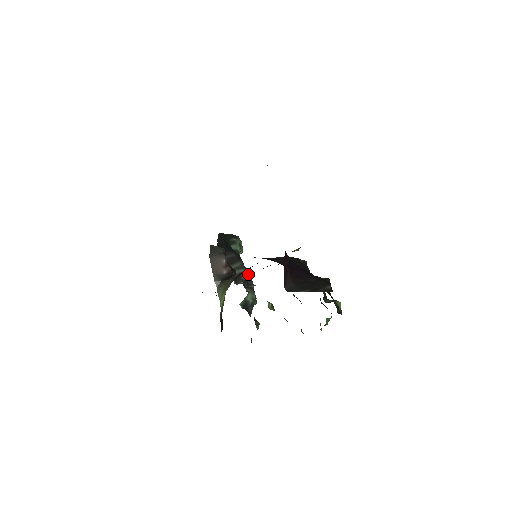
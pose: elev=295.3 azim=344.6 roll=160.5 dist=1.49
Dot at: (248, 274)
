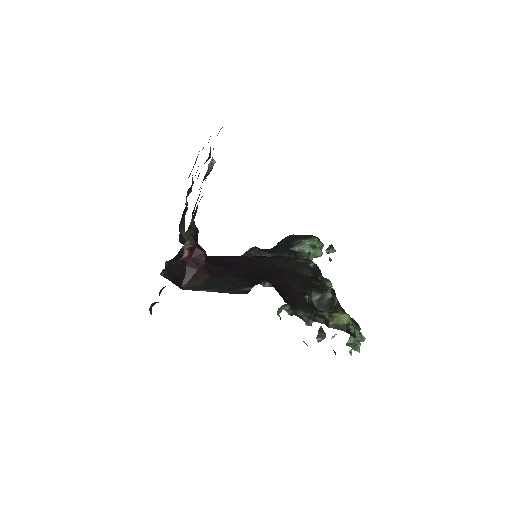
Dot at: occluded
